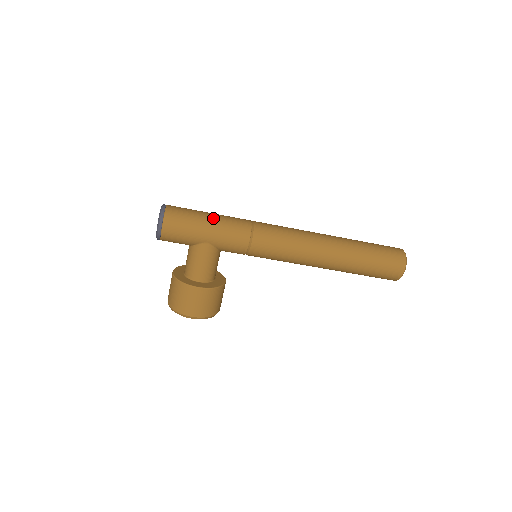
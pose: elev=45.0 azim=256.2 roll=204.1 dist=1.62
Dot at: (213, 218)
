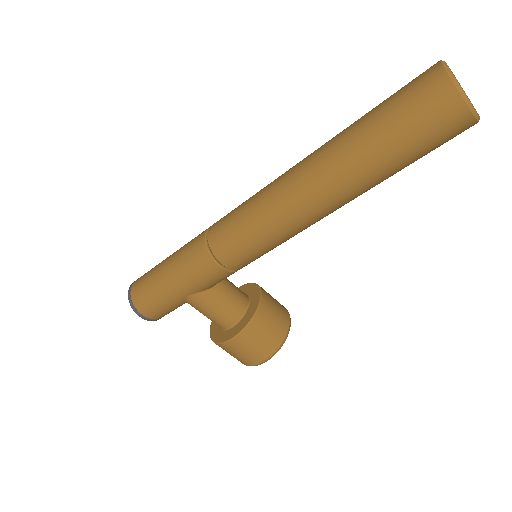
Dot at: (168, 267)
